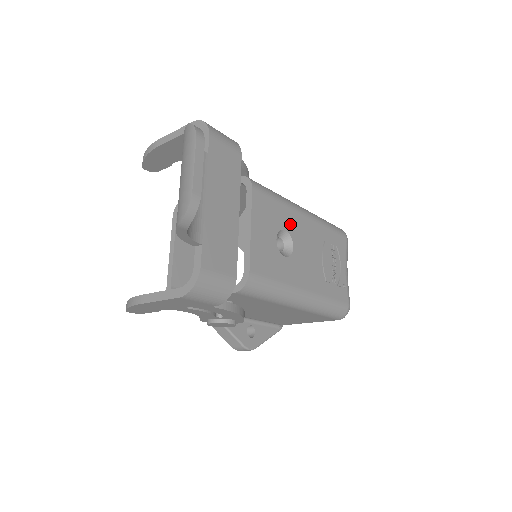
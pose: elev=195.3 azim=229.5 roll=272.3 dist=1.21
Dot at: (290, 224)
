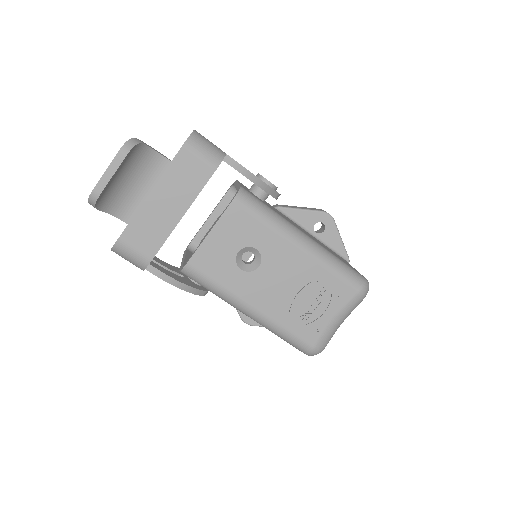
Dot at: (268, 247)
